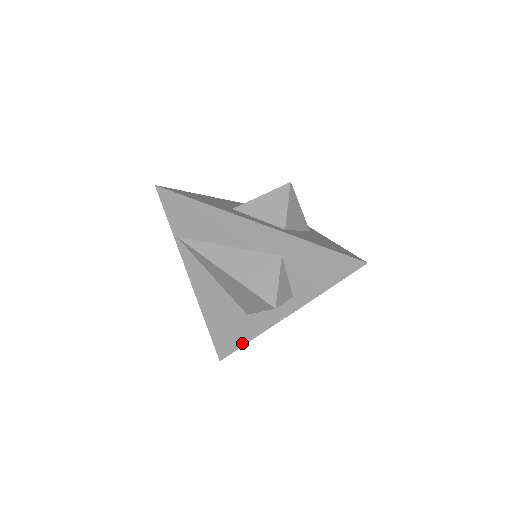
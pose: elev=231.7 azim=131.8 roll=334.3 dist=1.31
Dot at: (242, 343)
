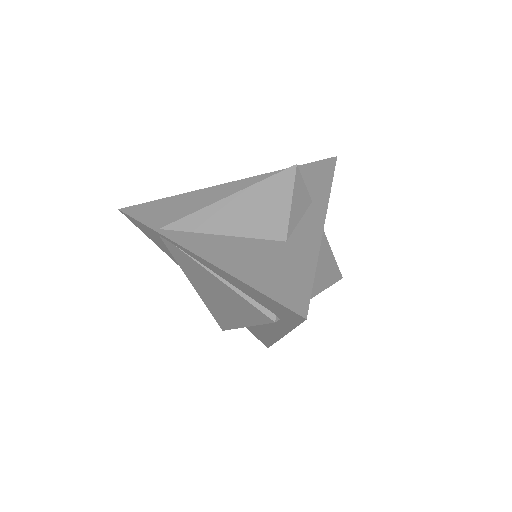
Dot at: (310, 273)
